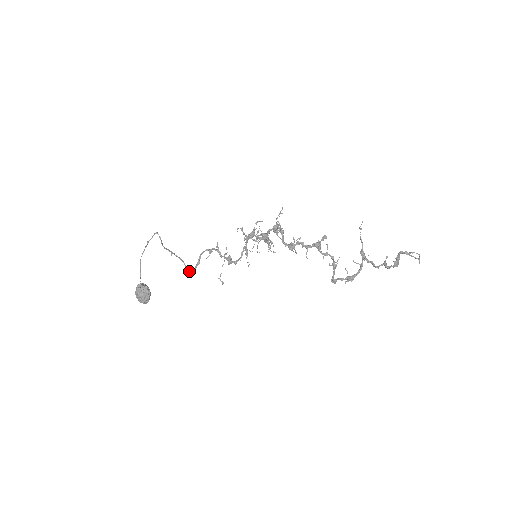
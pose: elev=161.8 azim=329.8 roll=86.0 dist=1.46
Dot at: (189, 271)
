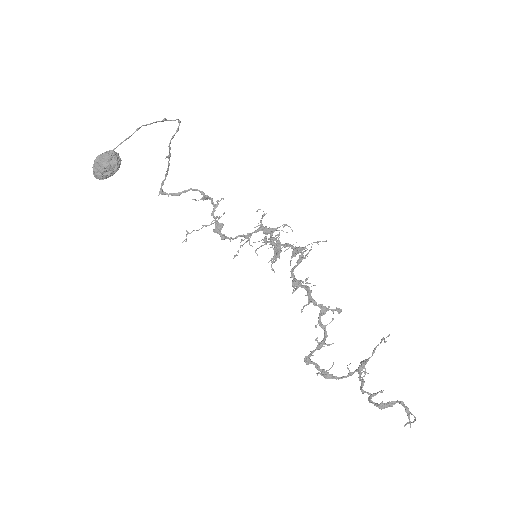
Dot at: (160, 190)
